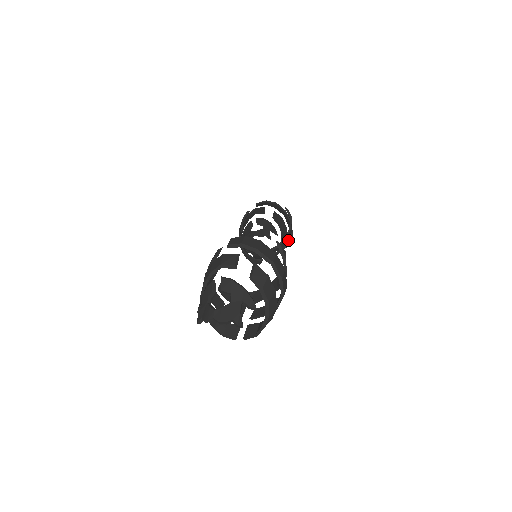
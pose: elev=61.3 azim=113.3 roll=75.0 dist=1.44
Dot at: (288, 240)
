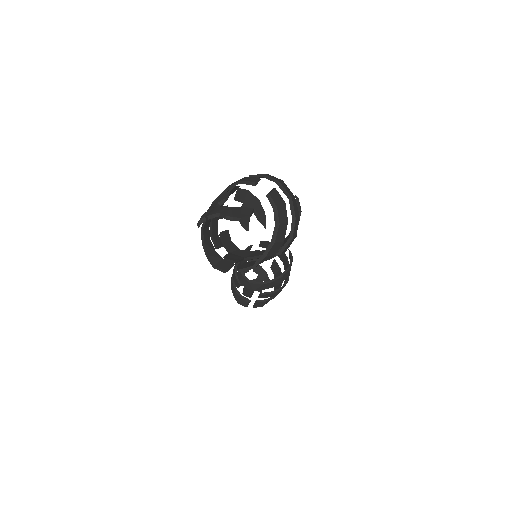
Dot at: occluded
